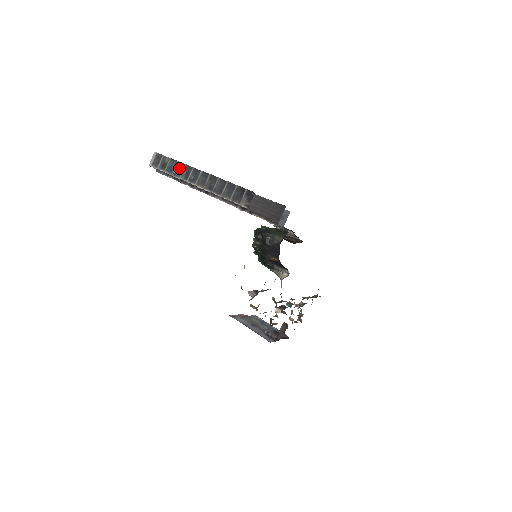
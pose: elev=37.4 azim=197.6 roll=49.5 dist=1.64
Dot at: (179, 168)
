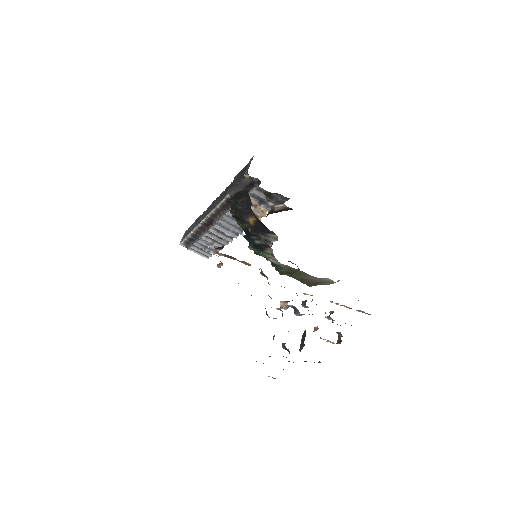
Dot at: (195, 224)
